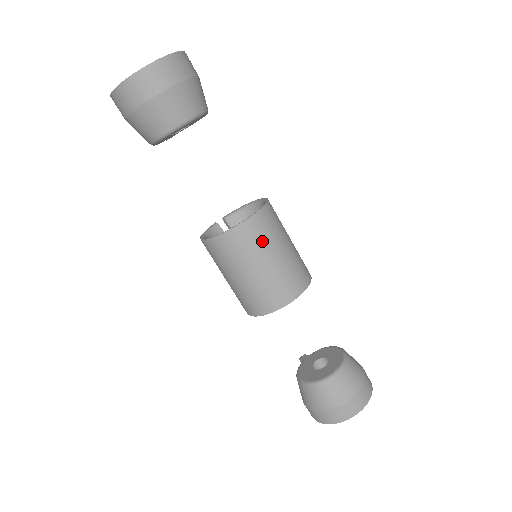
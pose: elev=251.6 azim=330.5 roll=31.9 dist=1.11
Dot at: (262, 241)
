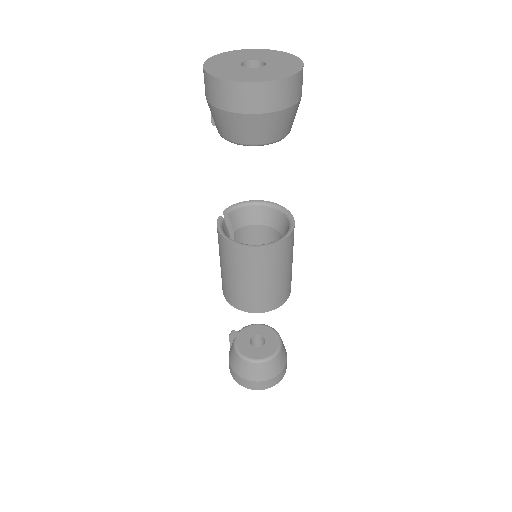
Dot at: (290, 253)
